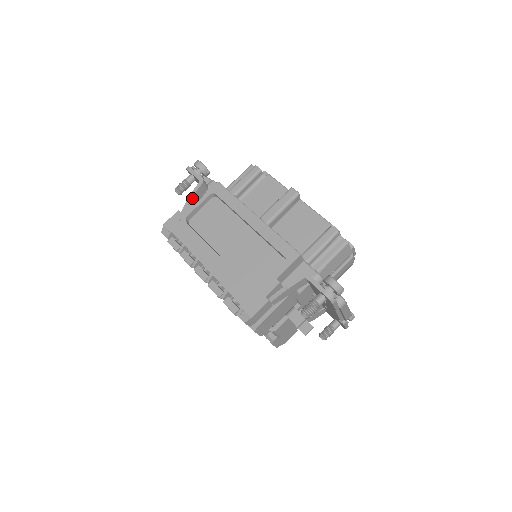
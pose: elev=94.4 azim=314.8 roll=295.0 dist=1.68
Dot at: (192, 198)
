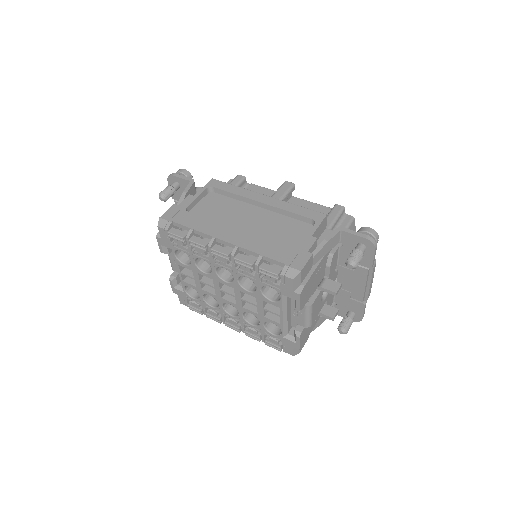
Dot at: (186, 195)
